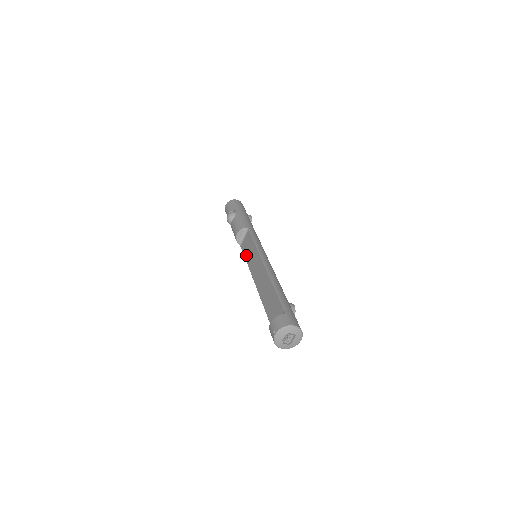
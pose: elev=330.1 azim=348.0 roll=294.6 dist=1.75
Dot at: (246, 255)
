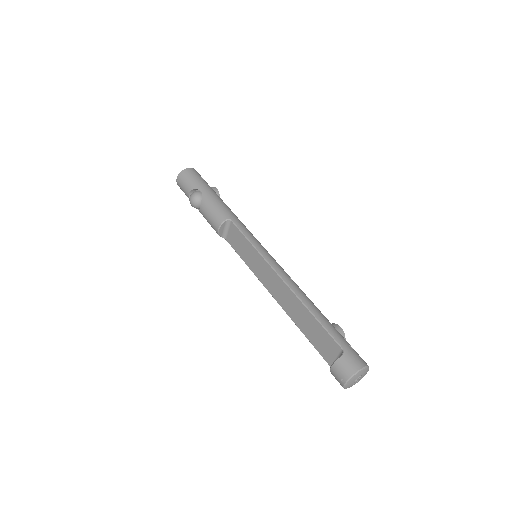
Dot at: (241, 255)
